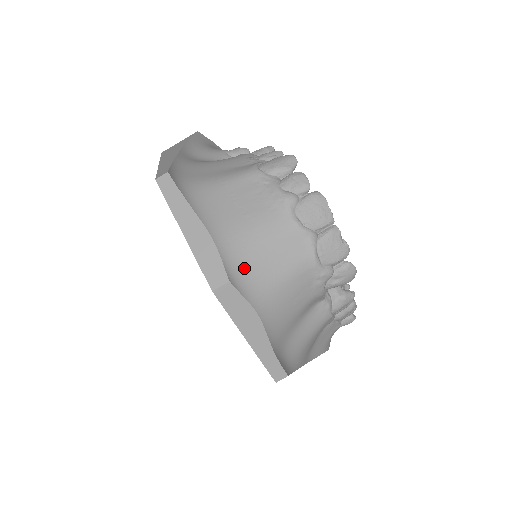
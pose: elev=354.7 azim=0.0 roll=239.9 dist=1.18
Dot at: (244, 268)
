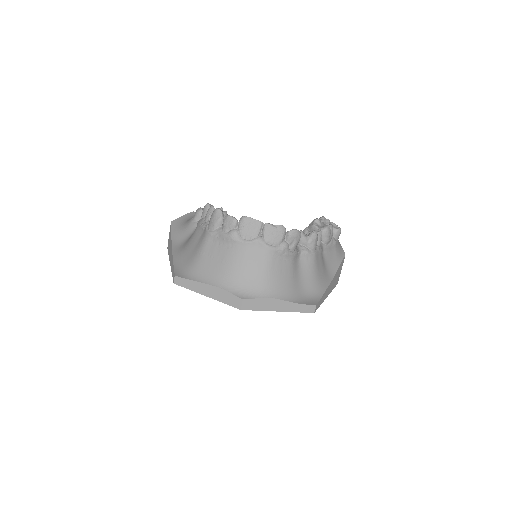
Dot at: (244, 286)
